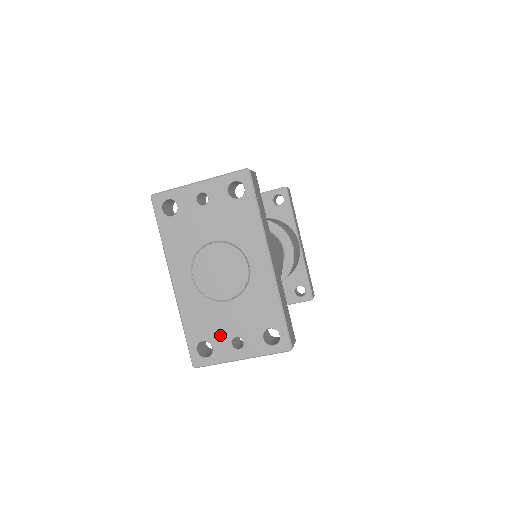
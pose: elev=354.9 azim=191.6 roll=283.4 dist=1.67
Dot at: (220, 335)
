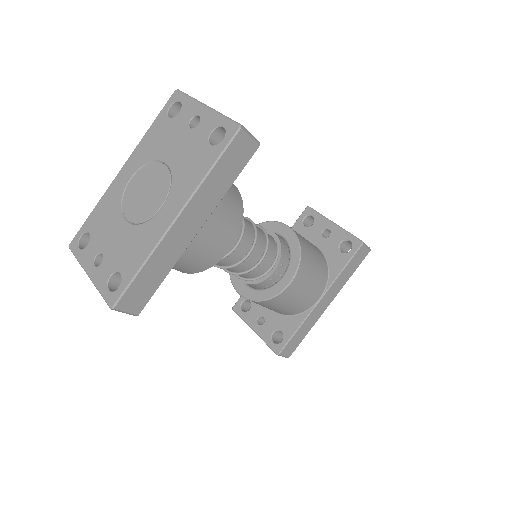
Dot at: (99, 241)
